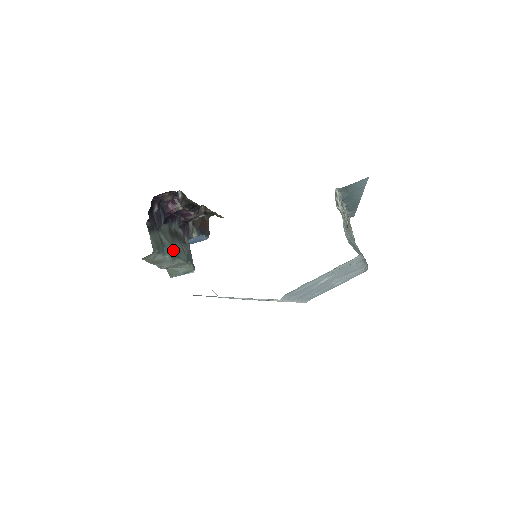
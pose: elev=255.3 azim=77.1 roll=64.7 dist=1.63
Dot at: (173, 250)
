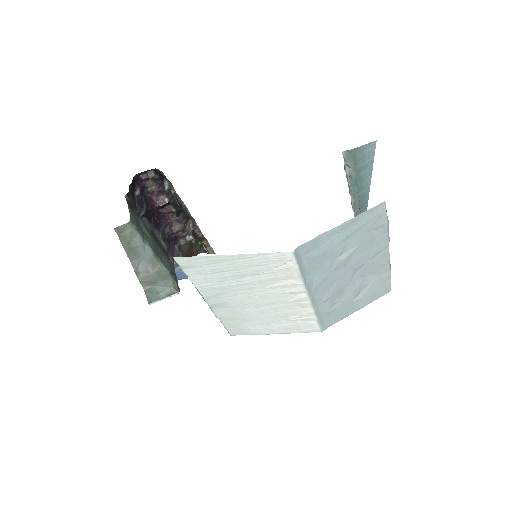
Dot at: (155, 247)
